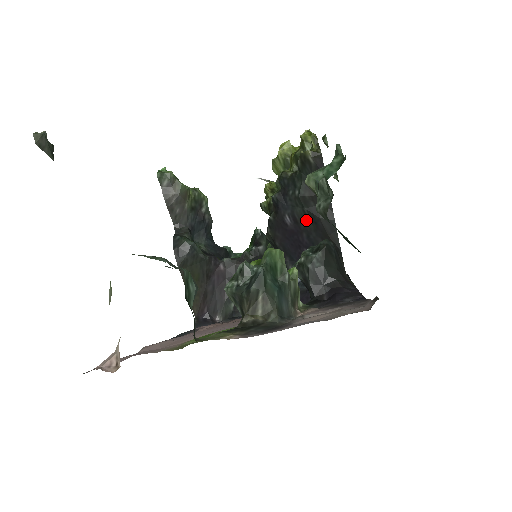
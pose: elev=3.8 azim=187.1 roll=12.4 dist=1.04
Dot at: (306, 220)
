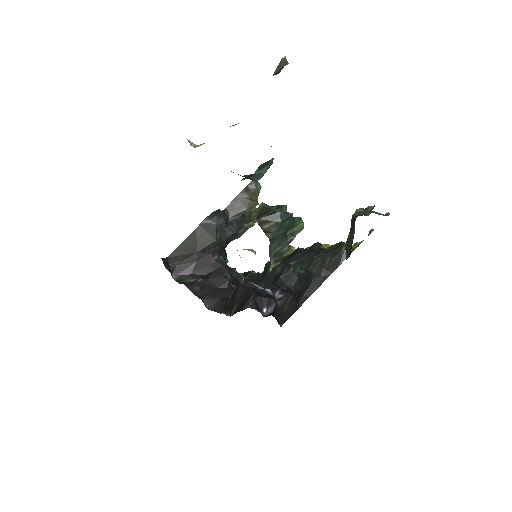
Dot at: occluded
